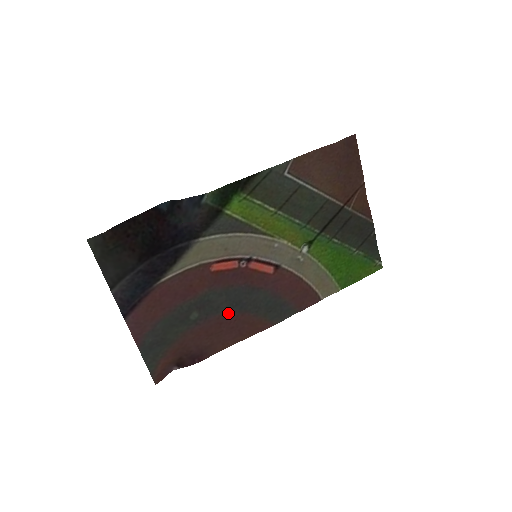
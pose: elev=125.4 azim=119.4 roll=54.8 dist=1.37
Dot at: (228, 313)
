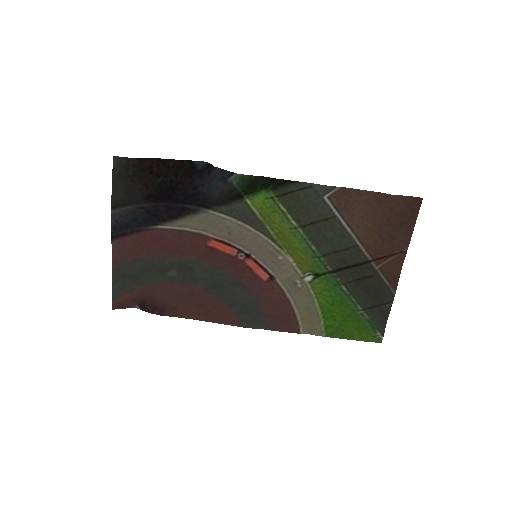
Dot at: (204, 290)
